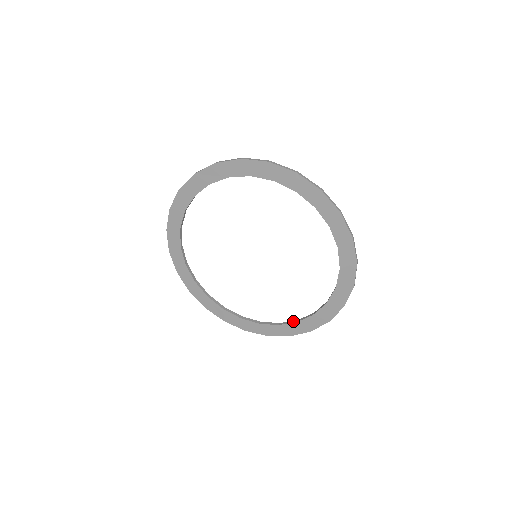
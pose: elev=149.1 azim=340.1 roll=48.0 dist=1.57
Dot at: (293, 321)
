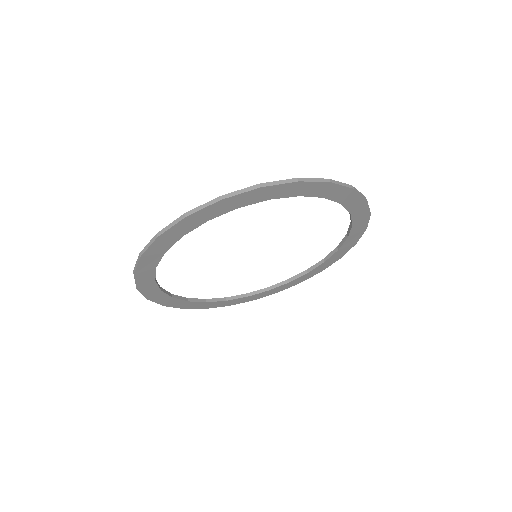
Dot at: (284, 282)
